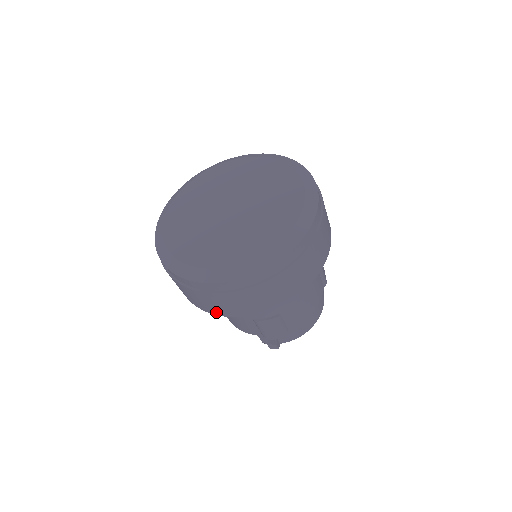
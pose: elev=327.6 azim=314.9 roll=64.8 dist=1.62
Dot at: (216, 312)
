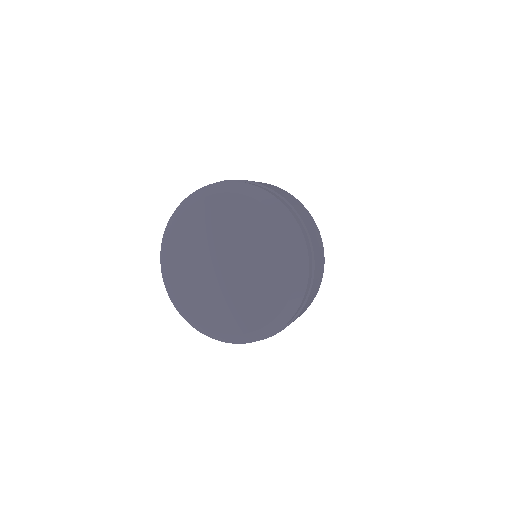
Dot at: occluded
